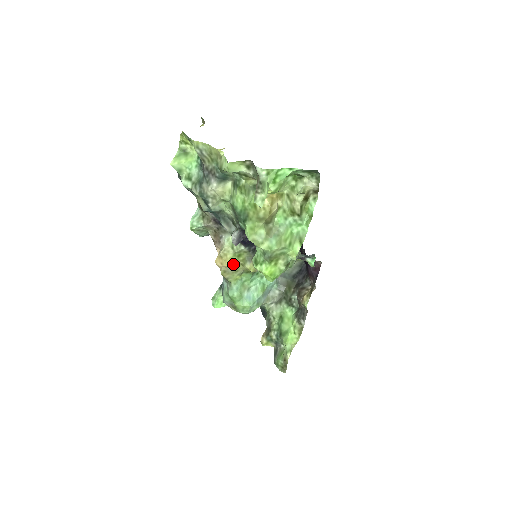
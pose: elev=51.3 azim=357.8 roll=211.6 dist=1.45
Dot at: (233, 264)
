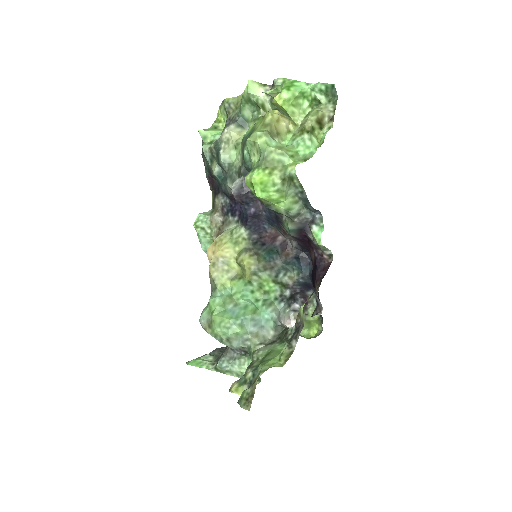
Dot at: (226, 254)
